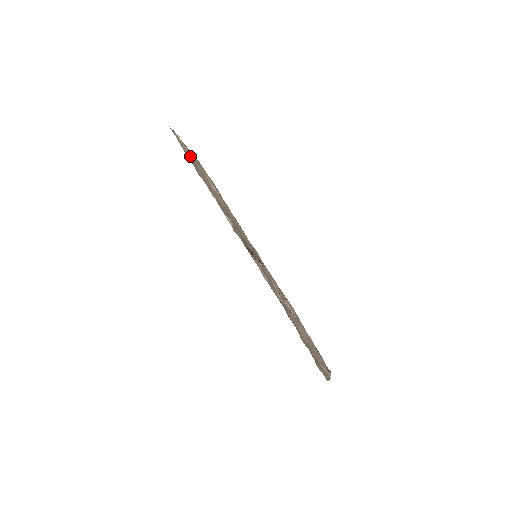
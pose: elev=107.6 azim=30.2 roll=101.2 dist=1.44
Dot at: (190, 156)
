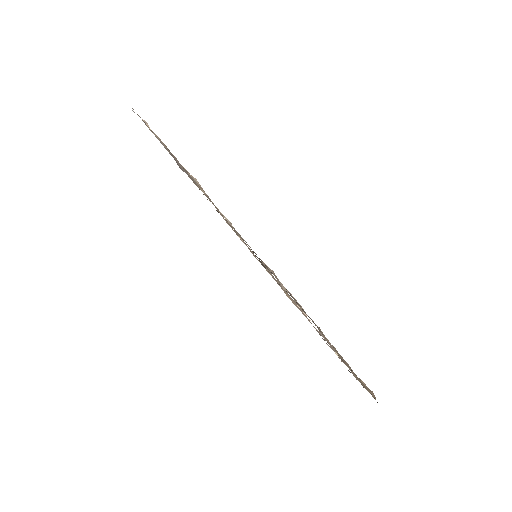
Dot at: occluded
